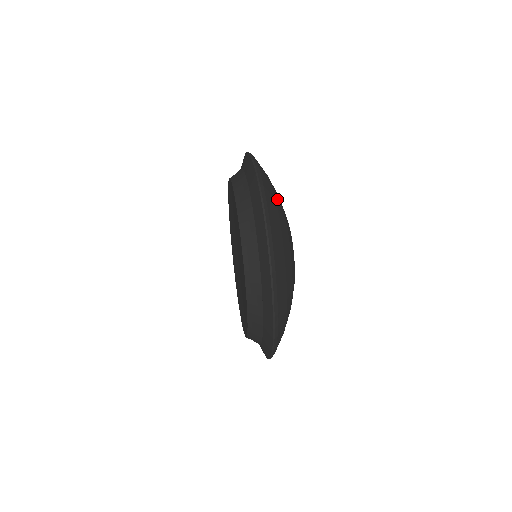
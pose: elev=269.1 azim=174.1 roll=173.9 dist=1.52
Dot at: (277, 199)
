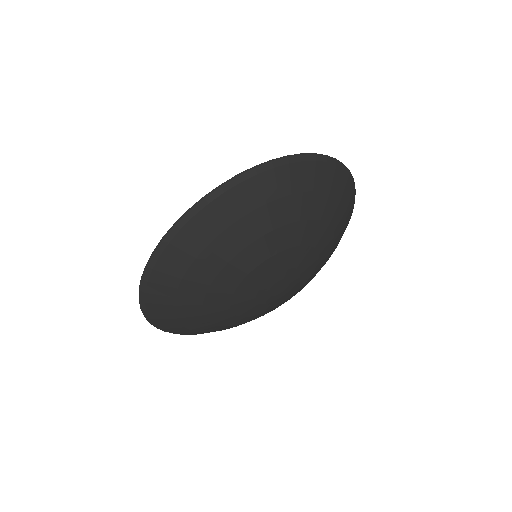
Dot at: (276, 209)
